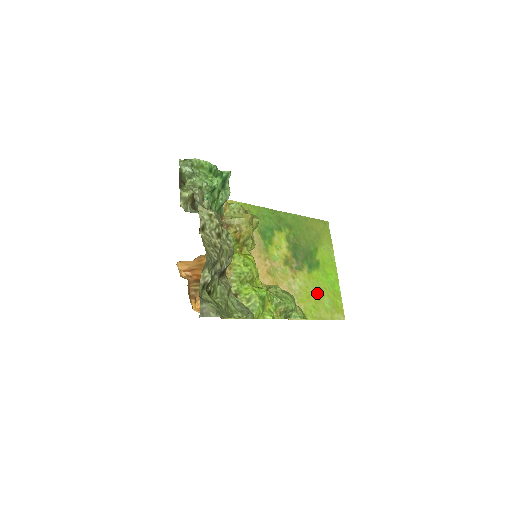
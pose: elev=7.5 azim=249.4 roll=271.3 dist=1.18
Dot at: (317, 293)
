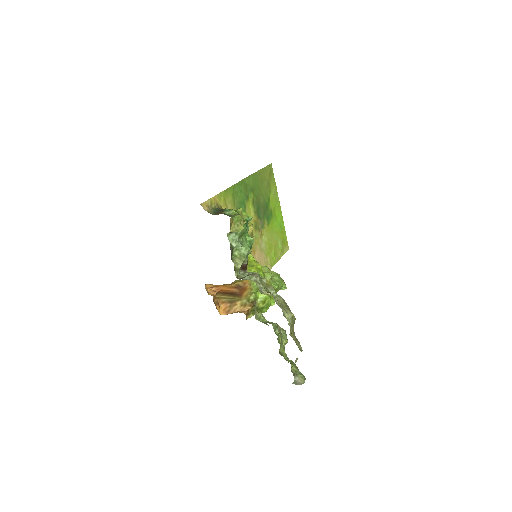
Dot at: (274, 240)
